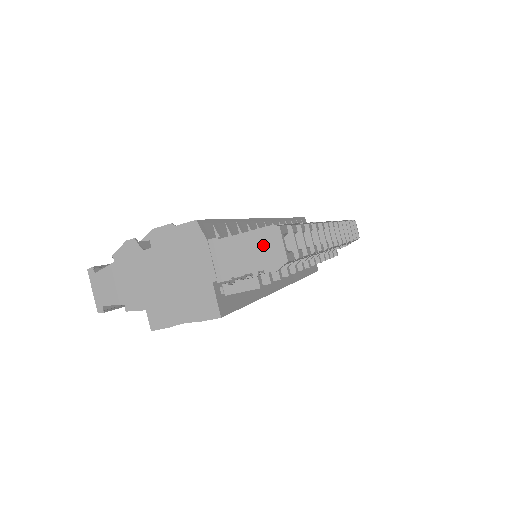
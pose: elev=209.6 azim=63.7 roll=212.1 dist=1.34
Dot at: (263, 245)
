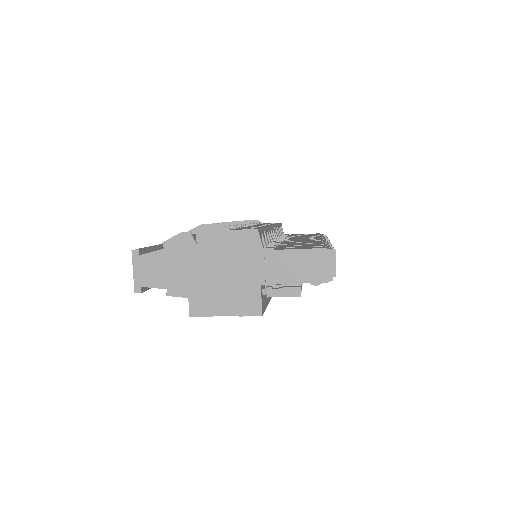
Dot at: (314, 263)
